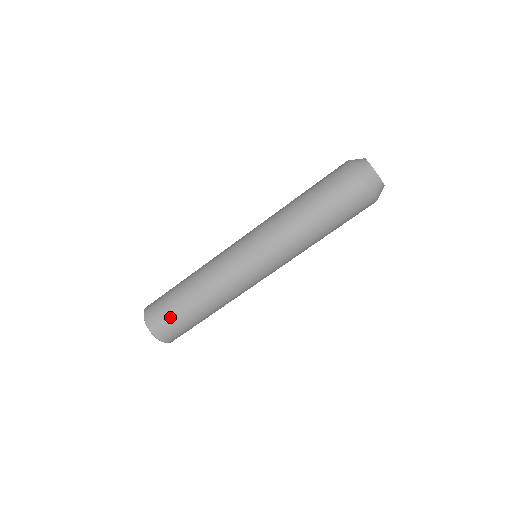
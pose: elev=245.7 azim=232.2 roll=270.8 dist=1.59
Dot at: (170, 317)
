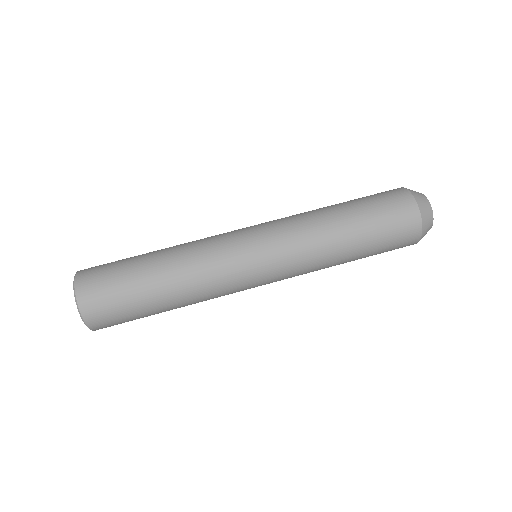
Dot at: occluded
